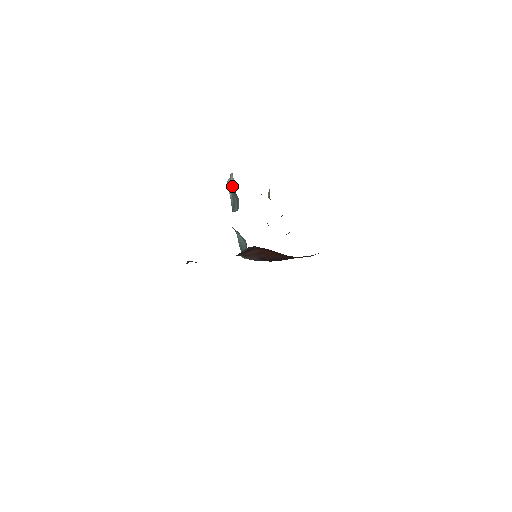
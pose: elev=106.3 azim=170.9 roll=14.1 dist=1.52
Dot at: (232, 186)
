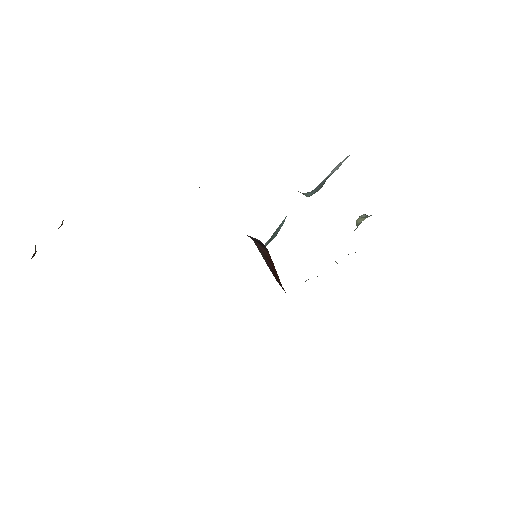
Dot at: (335, 170)
